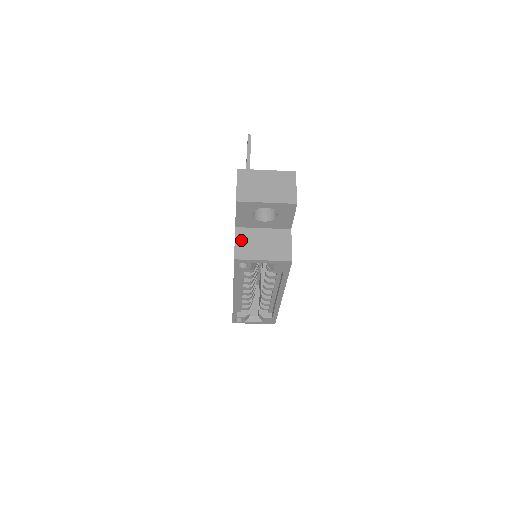
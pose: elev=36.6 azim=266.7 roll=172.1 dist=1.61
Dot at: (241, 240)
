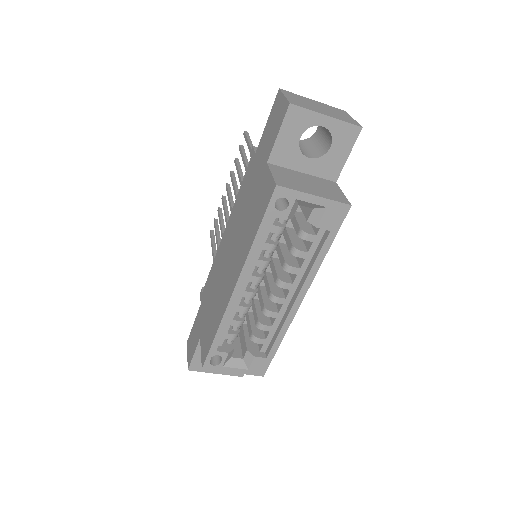
Dot at: (279, 173)
